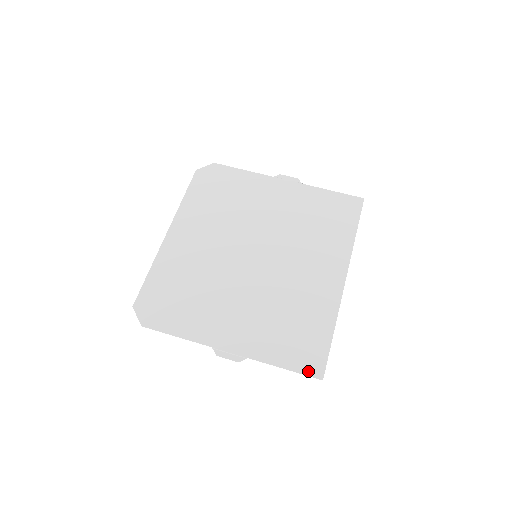
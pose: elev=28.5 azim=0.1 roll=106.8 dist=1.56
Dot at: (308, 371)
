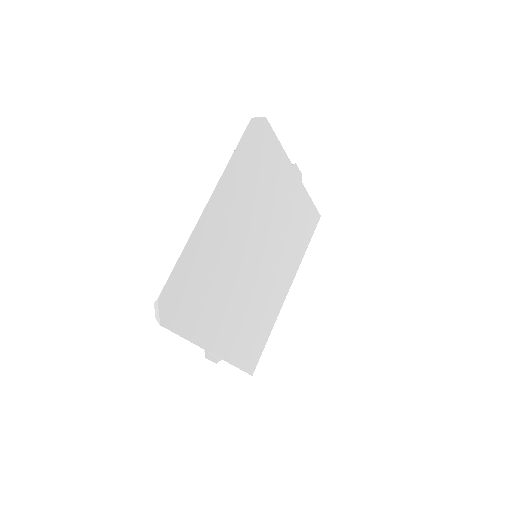
Dot at: (248, 369)
